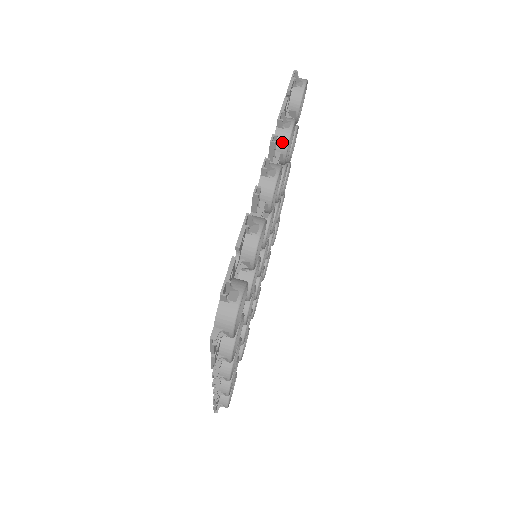
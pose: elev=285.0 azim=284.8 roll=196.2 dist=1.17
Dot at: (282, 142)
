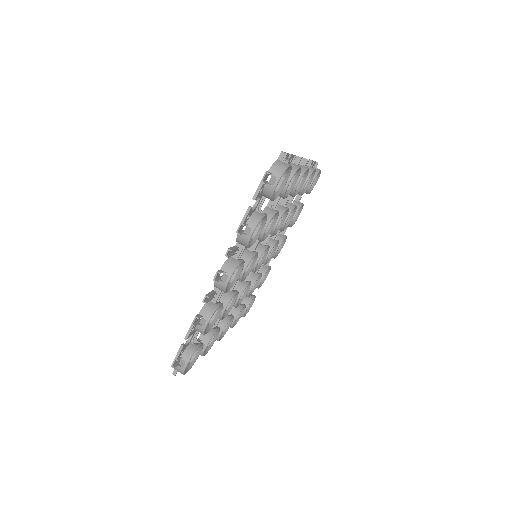
Dot at: occluded
